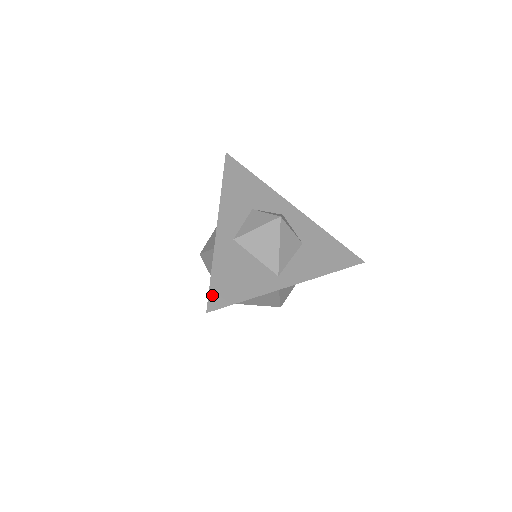
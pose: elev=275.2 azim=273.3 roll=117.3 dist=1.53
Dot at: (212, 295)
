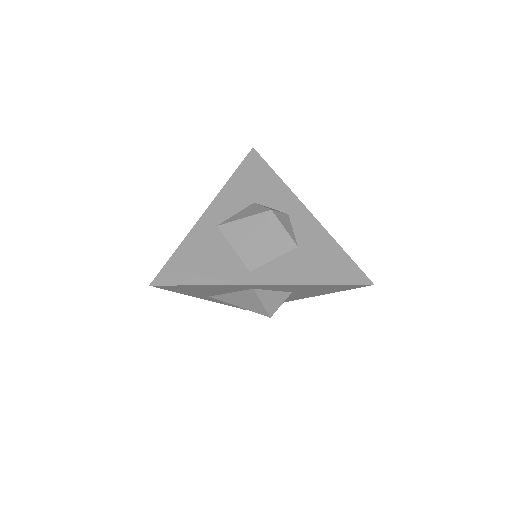
Dot at: (165, 271)
